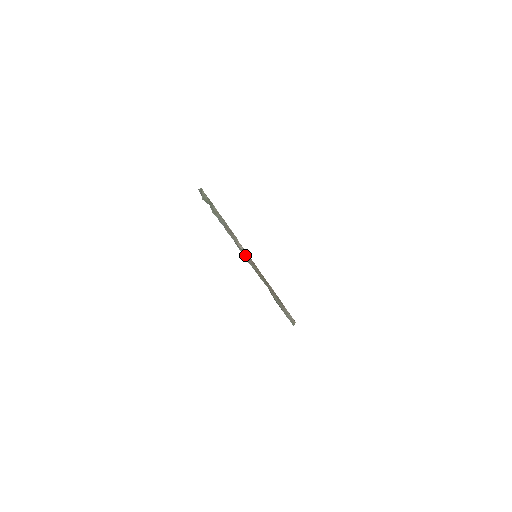
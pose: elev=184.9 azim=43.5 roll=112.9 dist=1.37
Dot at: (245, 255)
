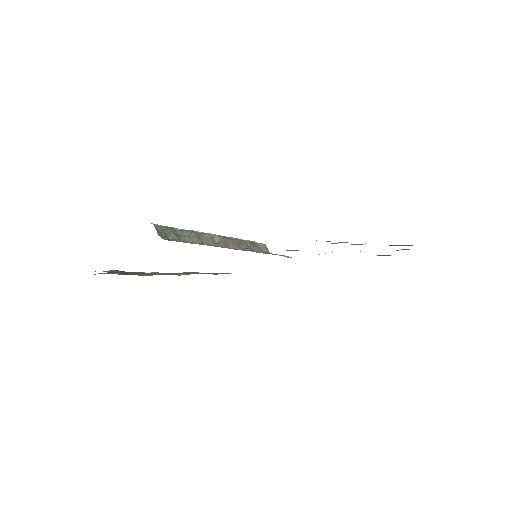
Dot at: (223, 243)
